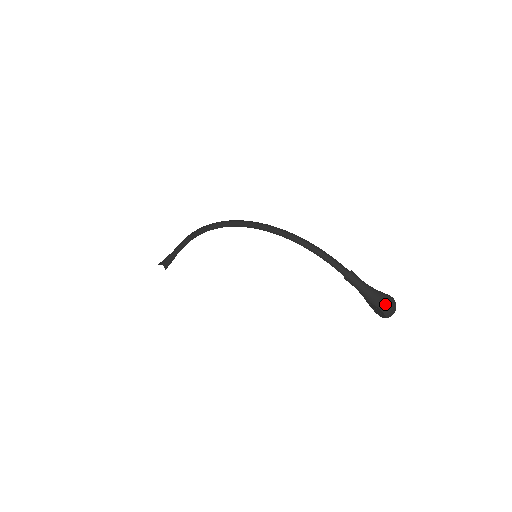
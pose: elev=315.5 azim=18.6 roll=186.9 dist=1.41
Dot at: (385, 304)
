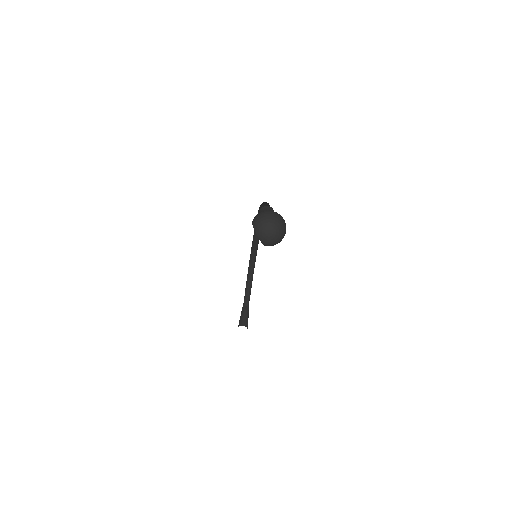
Dot at: (258, 214)
